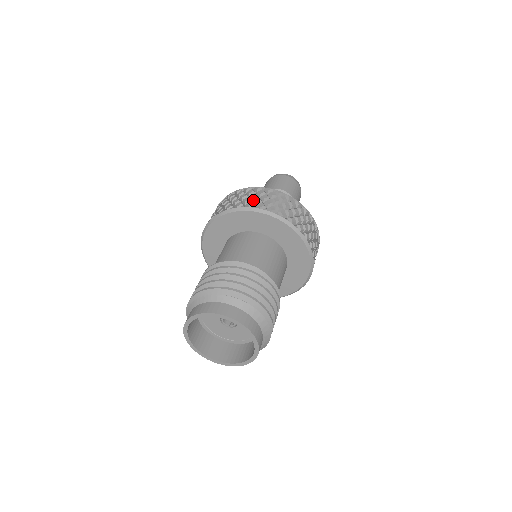
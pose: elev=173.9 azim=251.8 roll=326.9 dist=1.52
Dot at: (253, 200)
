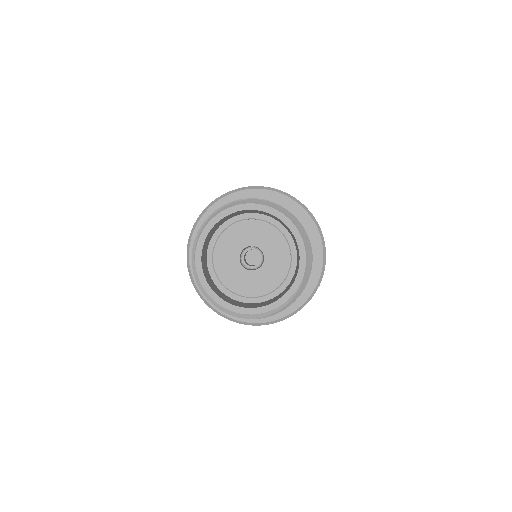
Dot at: occluded
